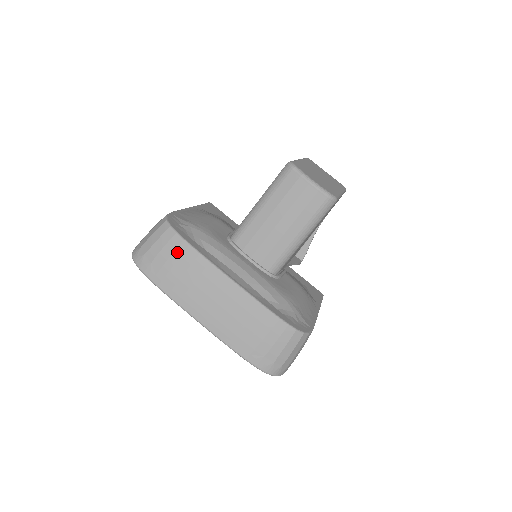
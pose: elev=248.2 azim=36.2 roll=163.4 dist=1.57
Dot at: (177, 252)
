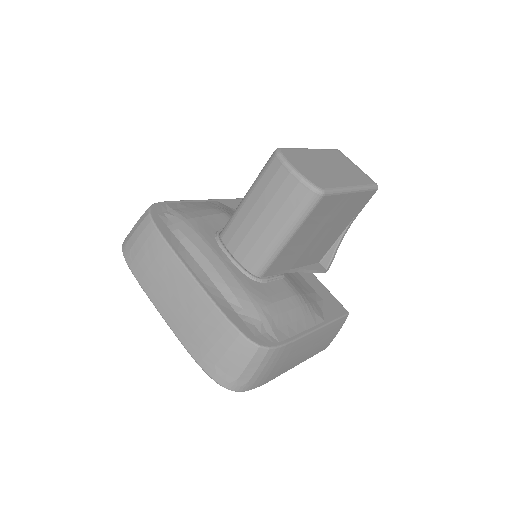
Dot at: (149, 240)
